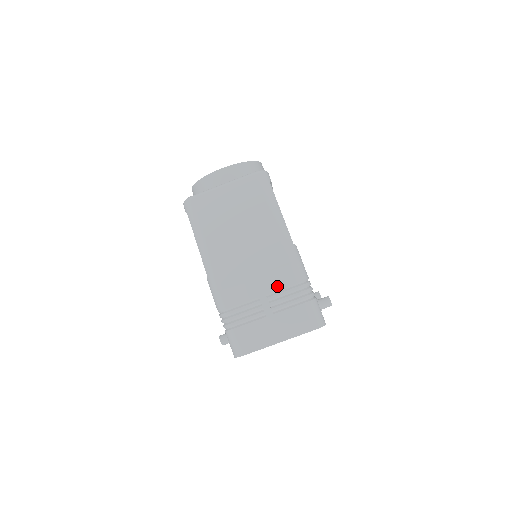
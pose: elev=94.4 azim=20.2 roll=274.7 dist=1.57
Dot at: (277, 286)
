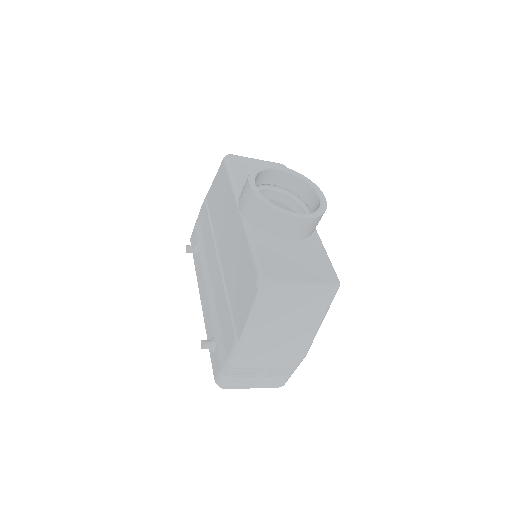
Dot at: (281, 366)
